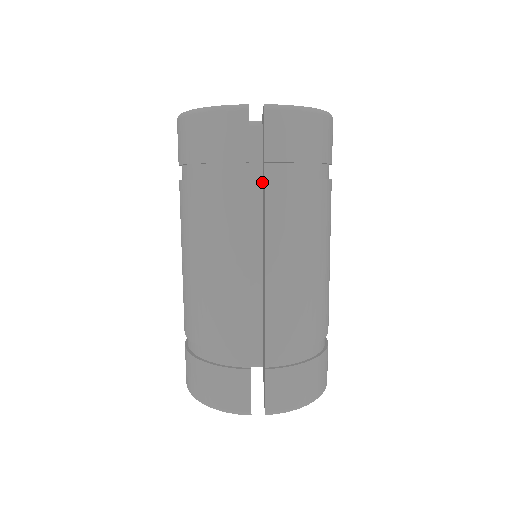
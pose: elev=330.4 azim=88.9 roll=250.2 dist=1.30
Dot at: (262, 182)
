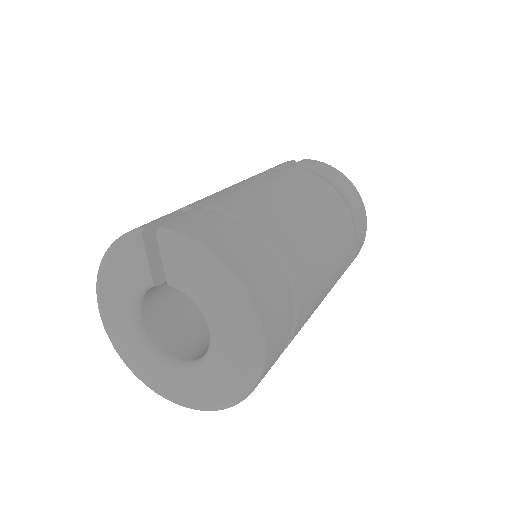
Dot at: occluded
